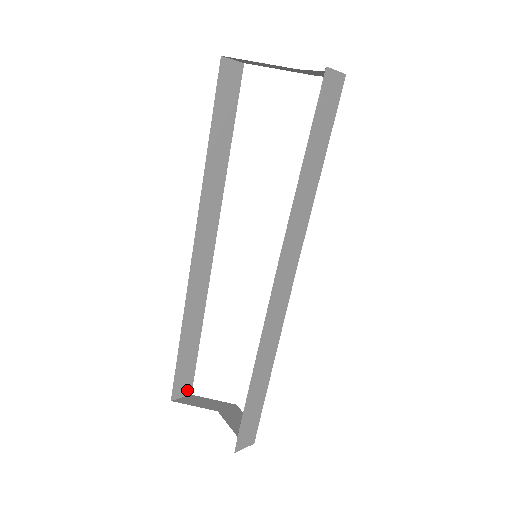
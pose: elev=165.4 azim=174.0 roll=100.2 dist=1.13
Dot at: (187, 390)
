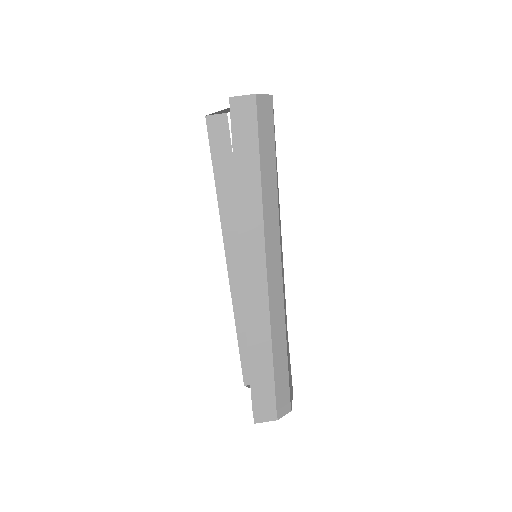
Dot at: occluded
